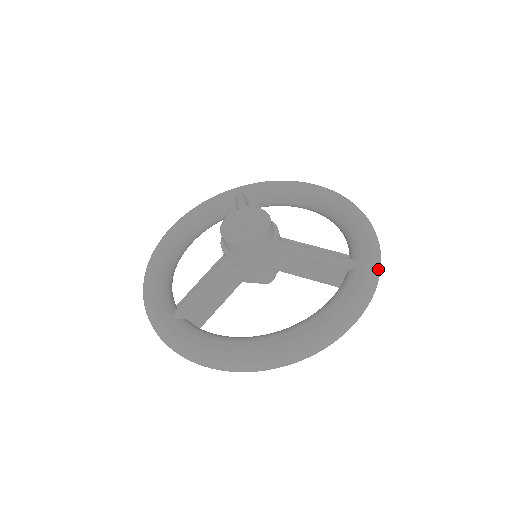
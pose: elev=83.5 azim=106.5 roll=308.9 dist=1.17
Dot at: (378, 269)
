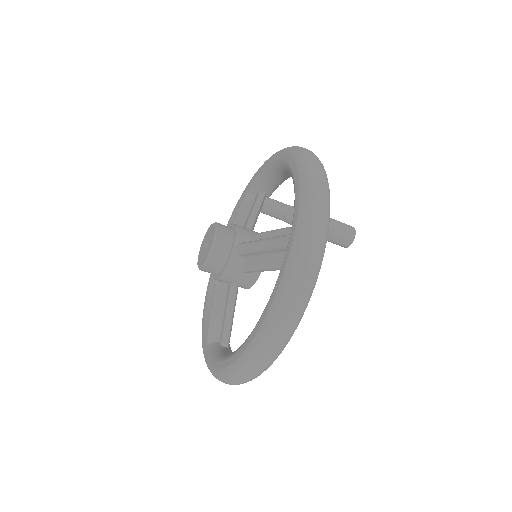
Dot at: (309, 235)
